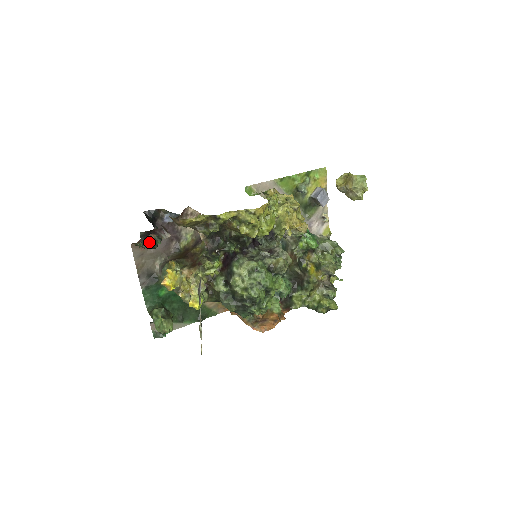
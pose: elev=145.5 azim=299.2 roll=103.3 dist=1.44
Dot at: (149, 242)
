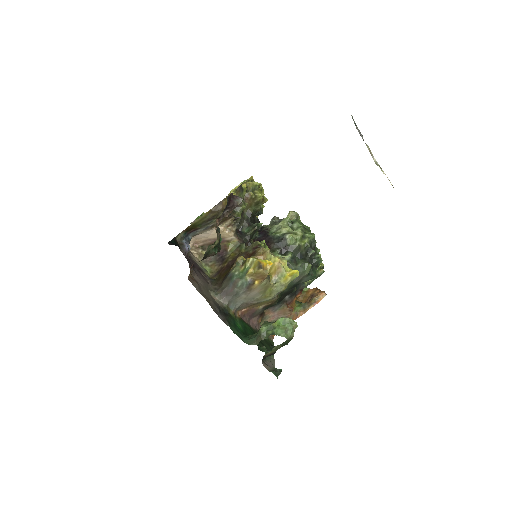
Dot at: (218, 236)
